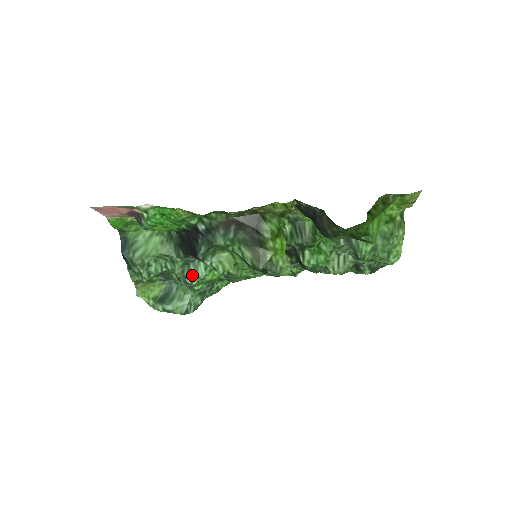
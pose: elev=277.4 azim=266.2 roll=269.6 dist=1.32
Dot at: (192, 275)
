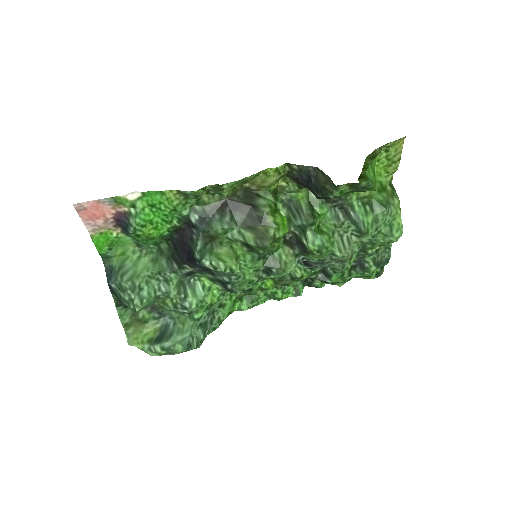
Dot at: (190, 297)
